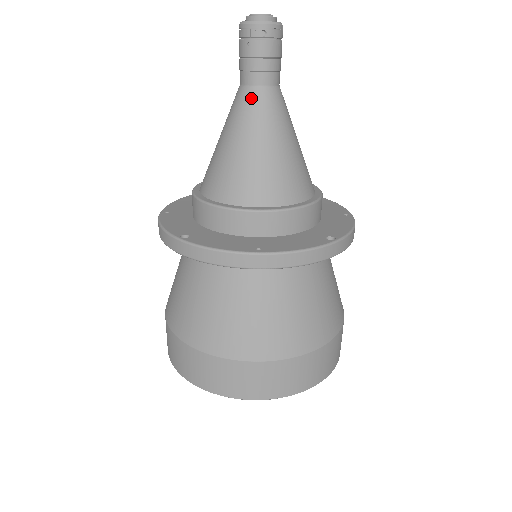
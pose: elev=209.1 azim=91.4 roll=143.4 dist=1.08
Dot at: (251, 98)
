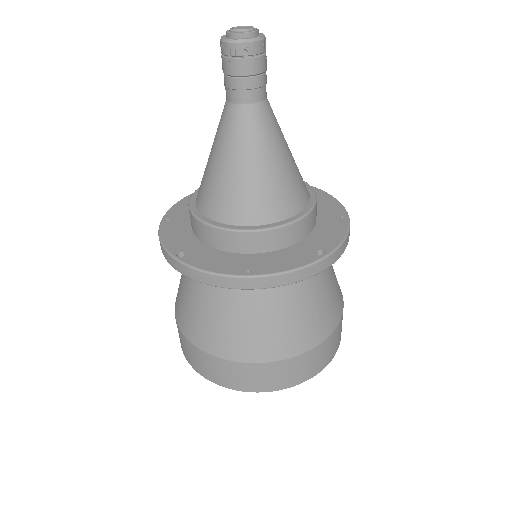
Dot at: (237, 117)
